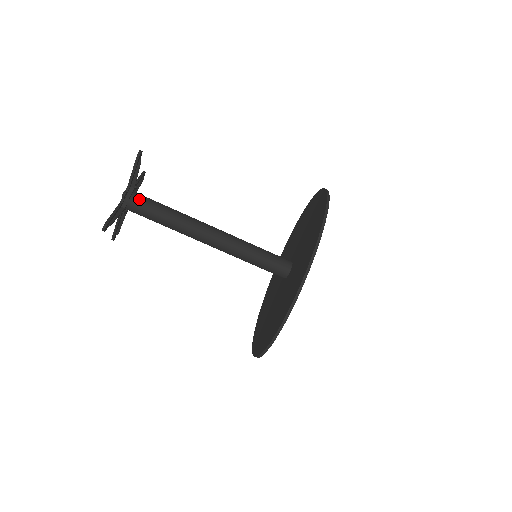
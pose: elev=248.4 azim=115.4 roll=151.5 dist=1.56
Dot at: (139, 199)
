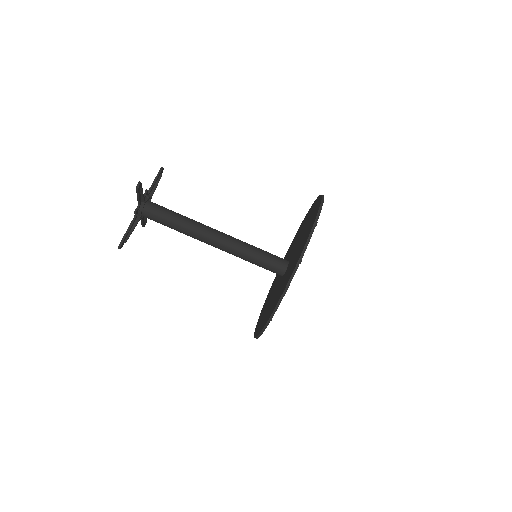
Dot at: (150, 211)
